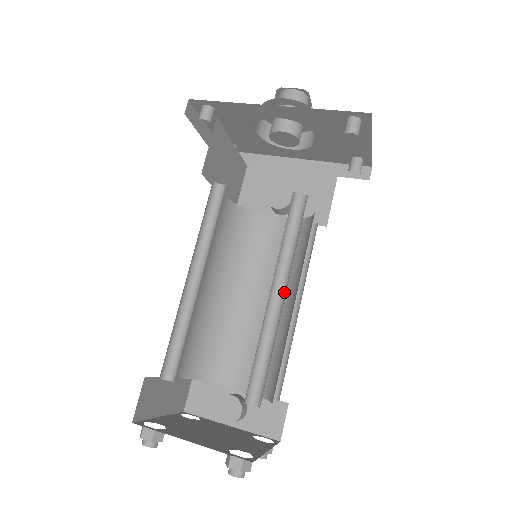
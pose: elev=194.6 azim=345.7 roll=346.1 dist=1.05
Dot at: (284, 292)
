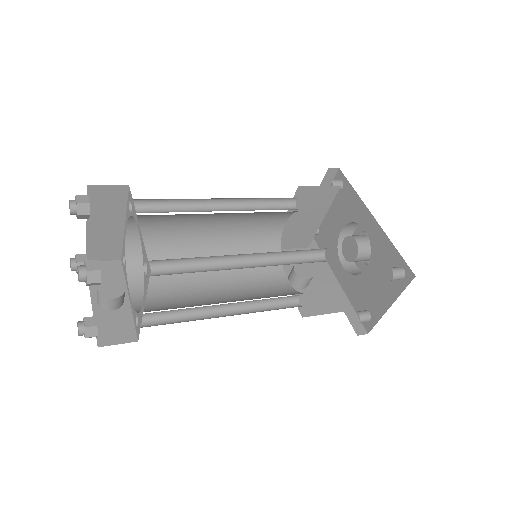
Dot at: (249, 267)
